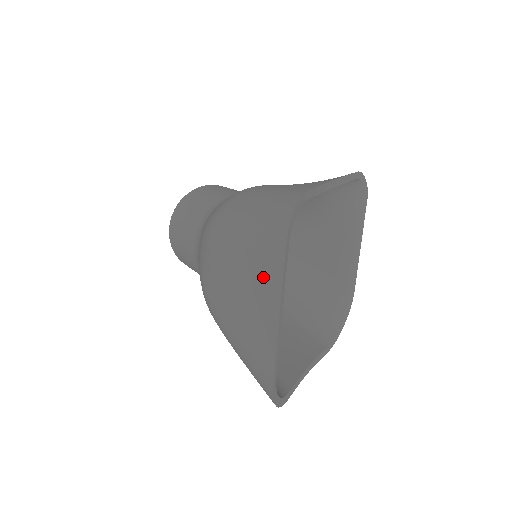
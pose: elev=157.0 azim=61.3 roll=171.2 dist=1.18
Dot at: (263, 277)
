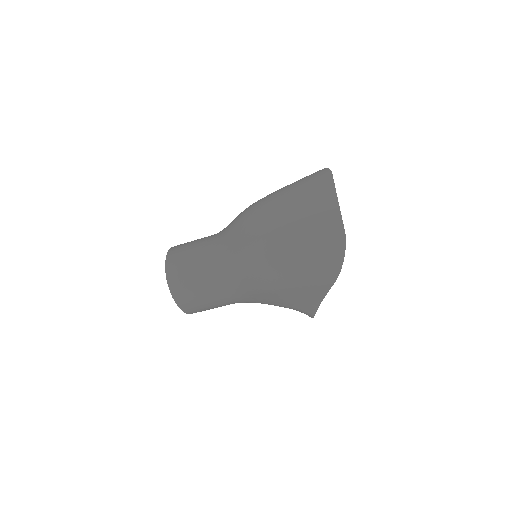
Dot at: (319, 194)
